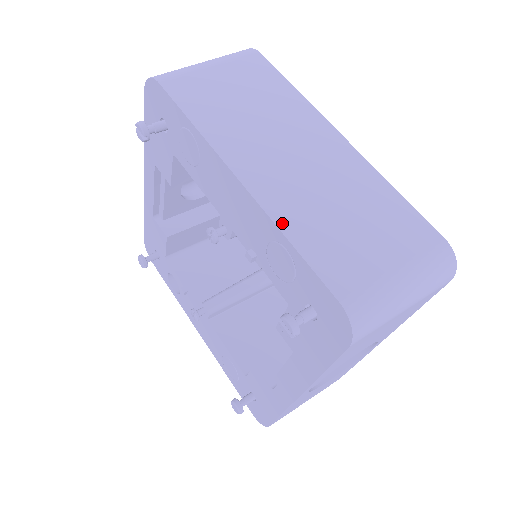
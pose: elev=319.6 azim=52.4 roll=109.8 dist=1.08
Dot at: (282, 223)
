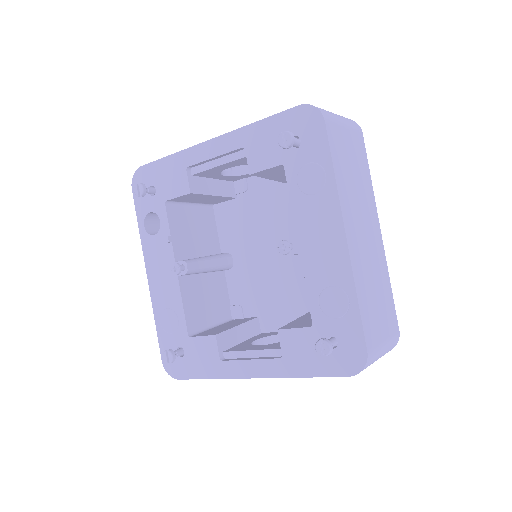
Dot at: (357, 283)
